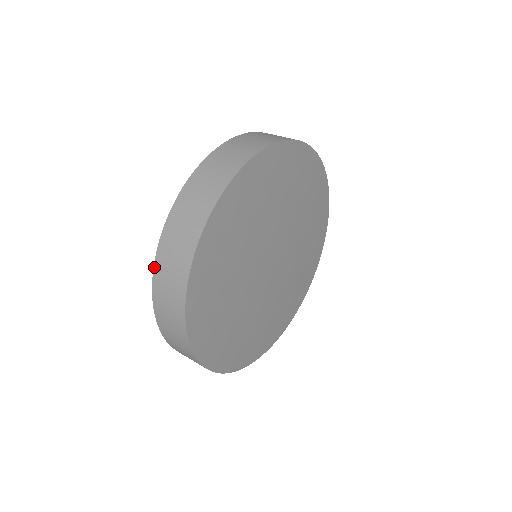
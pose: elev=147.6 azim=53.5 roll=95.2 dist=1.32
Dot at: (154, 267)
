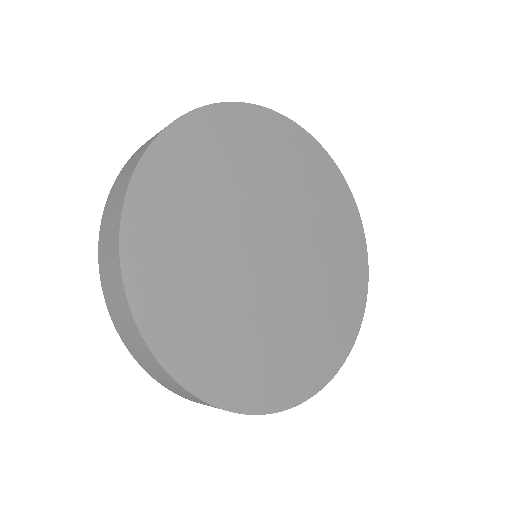
Dot at: (107, 199)
